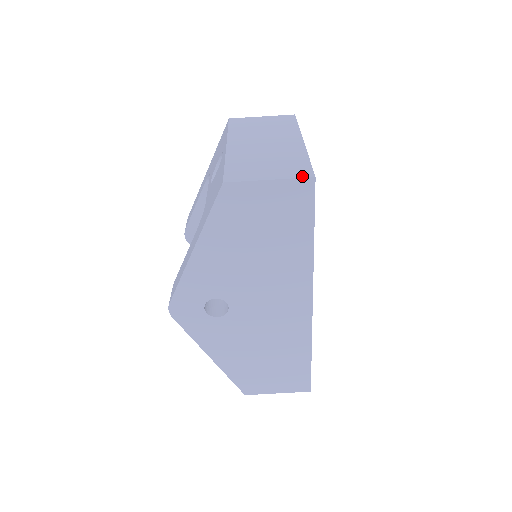
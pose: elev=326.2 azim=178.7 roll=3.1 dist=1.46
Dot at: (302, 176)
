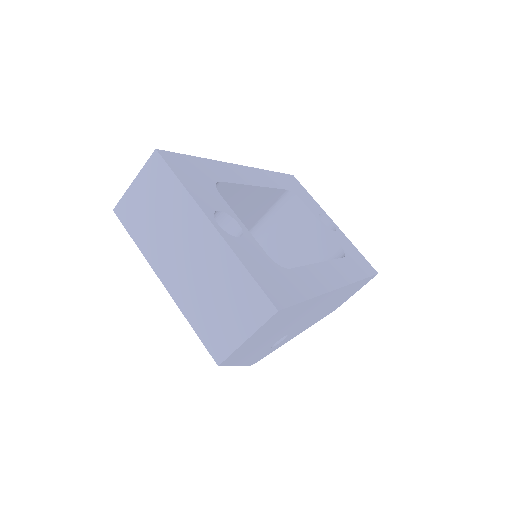
Dot at: (267, 317)
